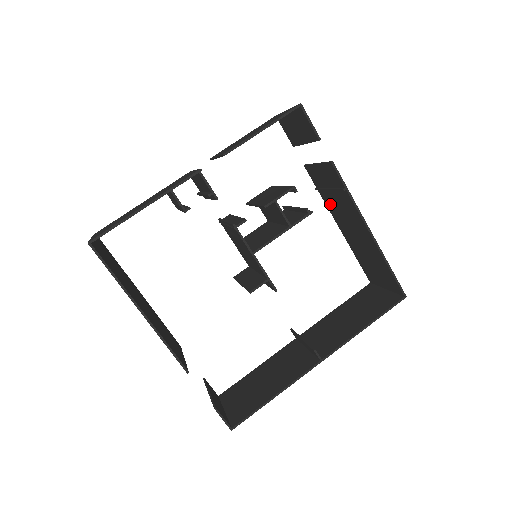
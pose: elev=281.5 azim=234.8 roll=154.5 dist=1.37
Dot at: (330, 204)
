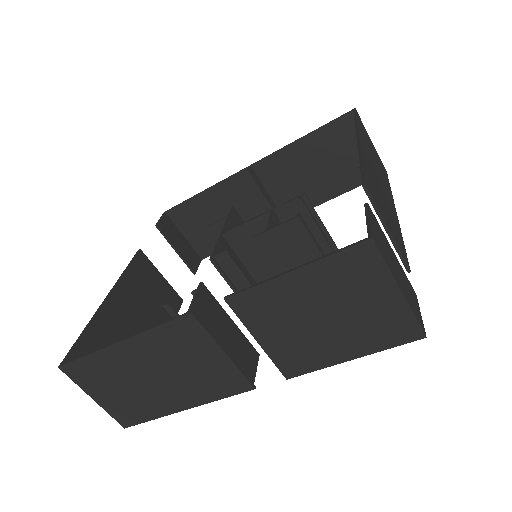
Dot at: occluded
